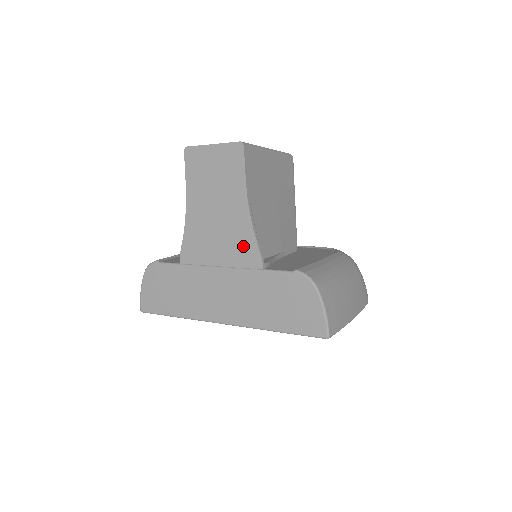
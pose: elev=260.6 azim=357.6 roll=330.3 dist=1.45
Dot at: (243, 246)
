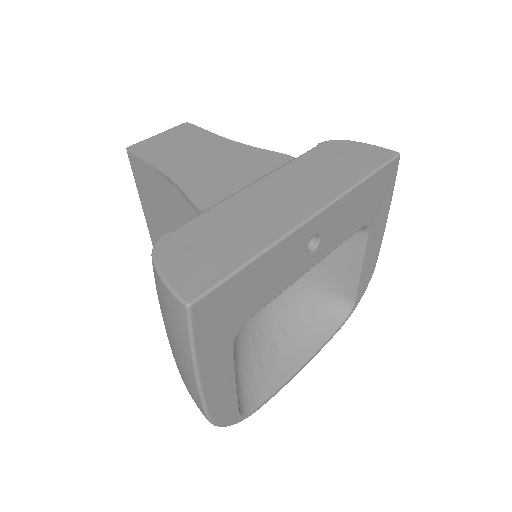
Dot at: (258, 158)
